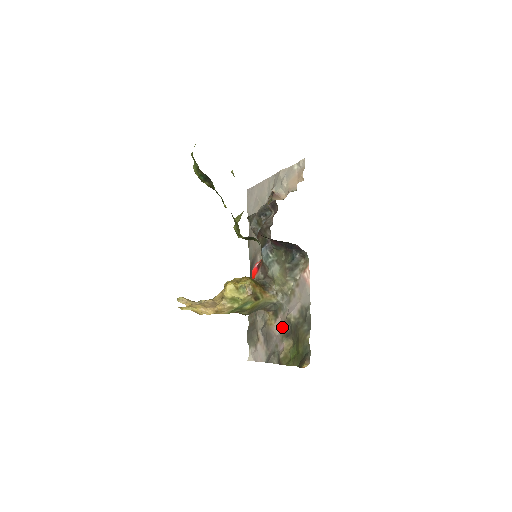
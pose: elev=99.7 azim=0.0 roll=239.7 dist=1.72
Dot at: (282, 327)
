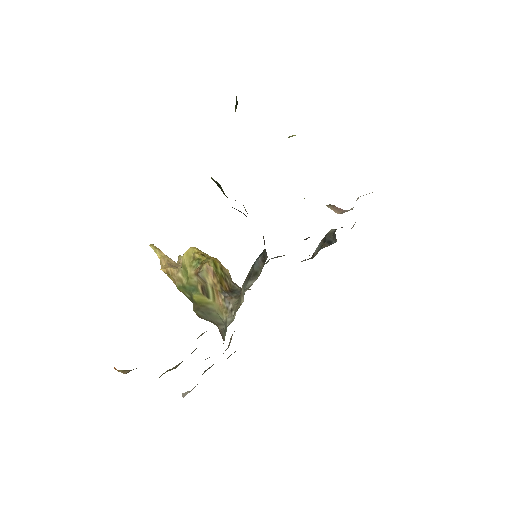
Dot at: occluded
